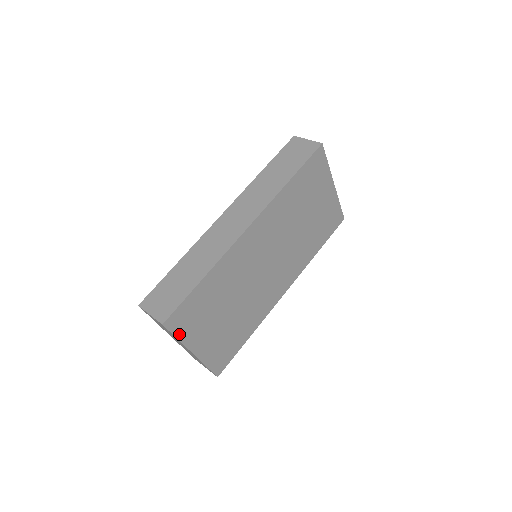
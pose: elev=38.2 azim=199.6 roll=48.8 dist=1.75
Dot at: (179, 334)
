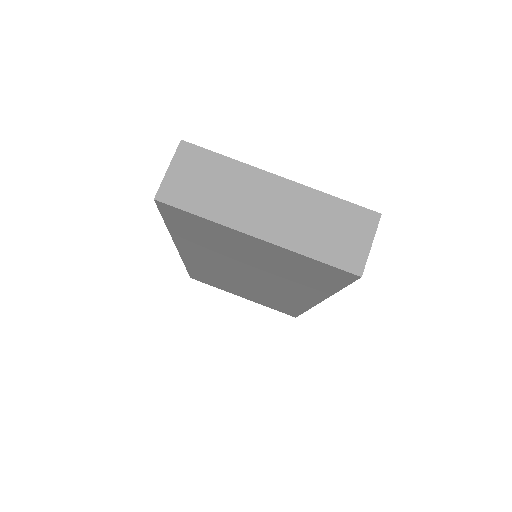
Dot at: (223, 159)
